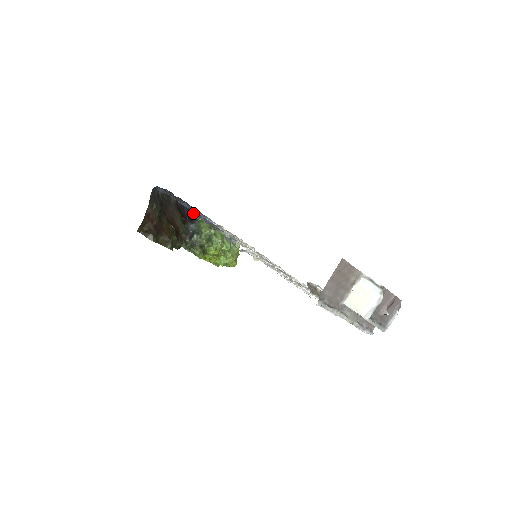
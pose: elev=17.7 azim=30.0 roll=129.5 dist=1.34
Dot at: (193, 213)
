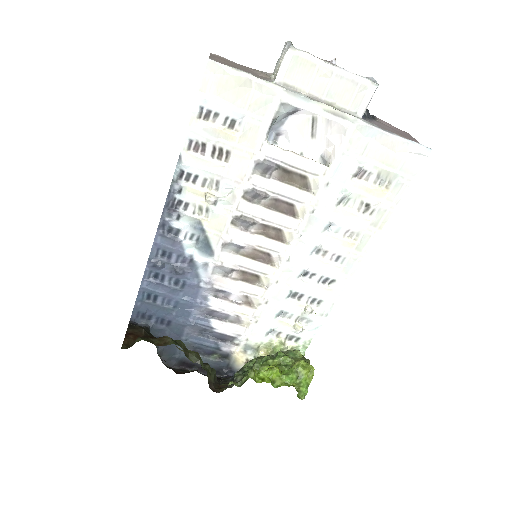
Dot at: (230, 377)
